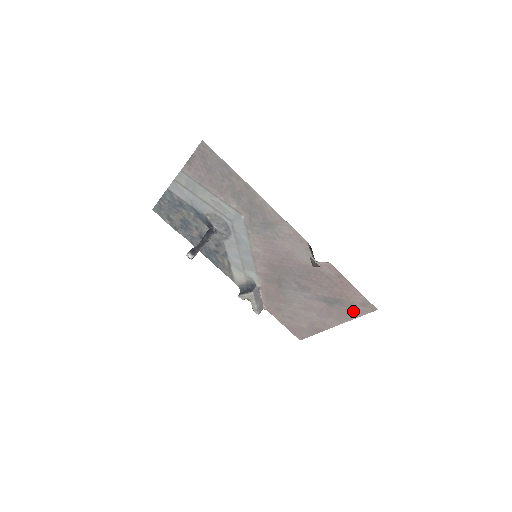
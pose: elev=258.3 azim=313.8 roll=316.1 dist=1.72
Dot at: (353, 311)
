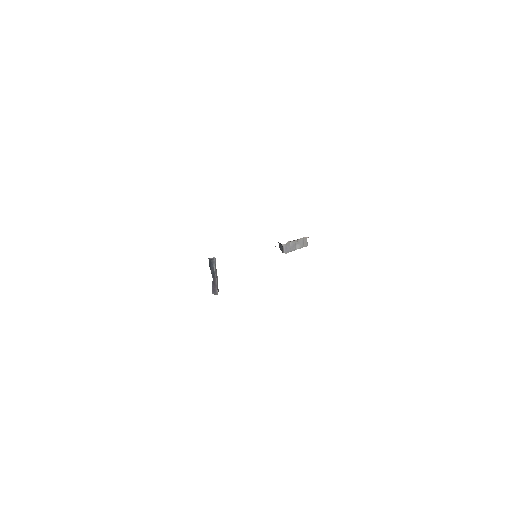
Dot at: occluded
